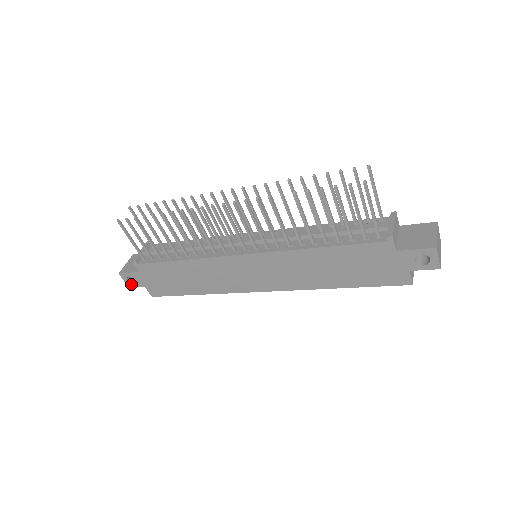
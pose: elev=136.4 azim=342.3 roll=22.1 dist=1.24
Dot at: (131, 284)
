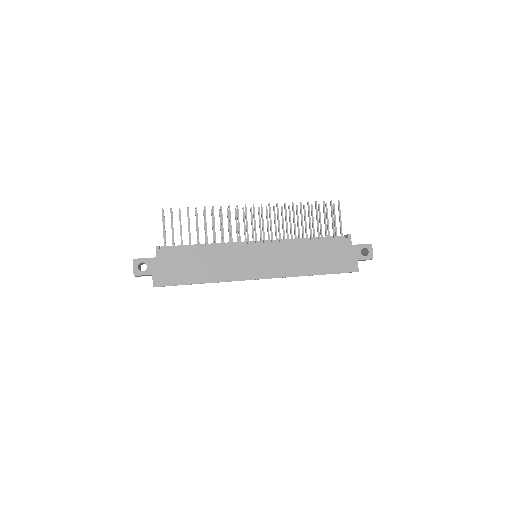
Dot at: (139, 271)
